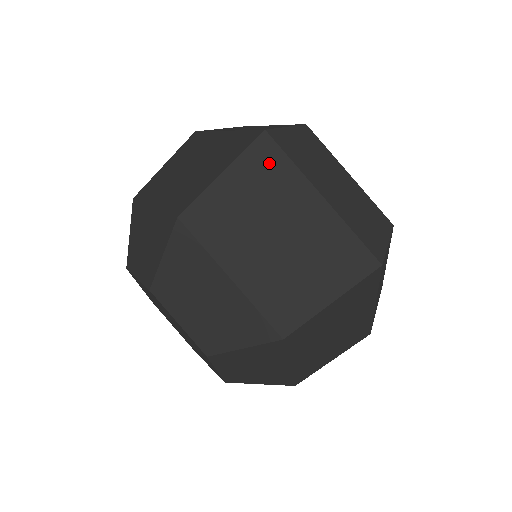
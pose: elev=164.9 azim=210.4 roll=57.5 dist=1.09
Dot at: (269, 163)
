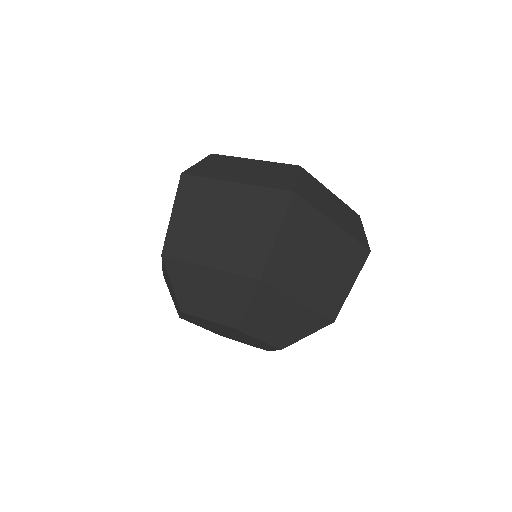
Dot at: (302, 215)
